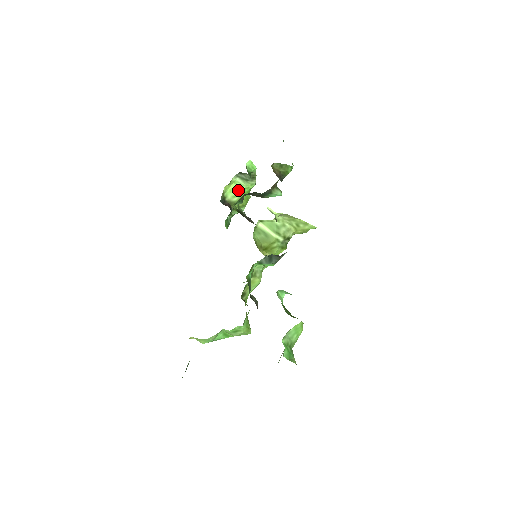
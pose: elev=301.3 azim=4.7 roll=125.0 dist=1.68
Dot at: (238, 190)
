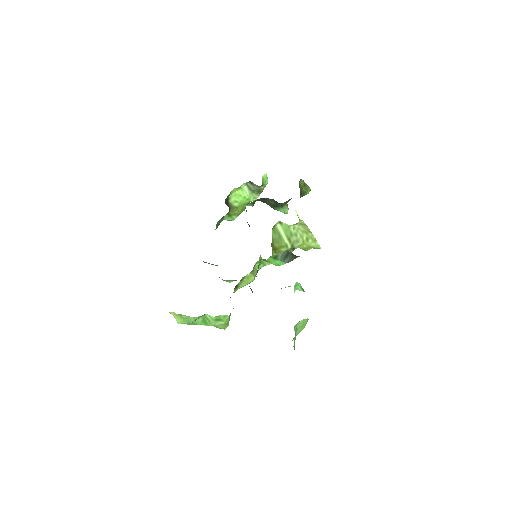
Dot at: (241, 197)
